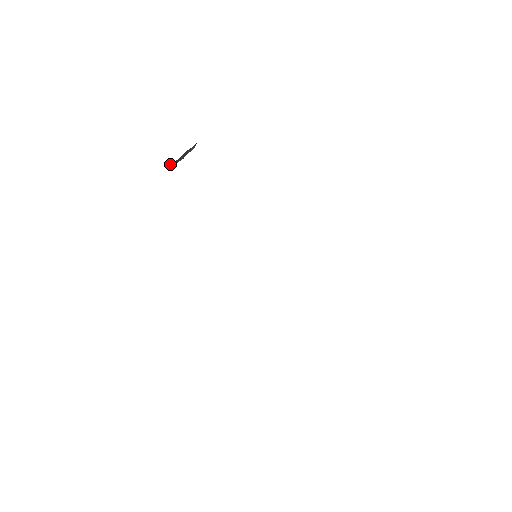
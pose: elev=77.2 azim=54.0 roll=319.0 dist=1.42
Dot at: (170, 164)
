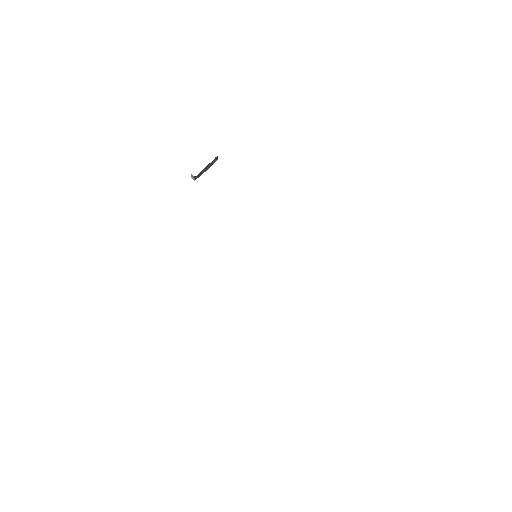
Dot at: (193, 177)
